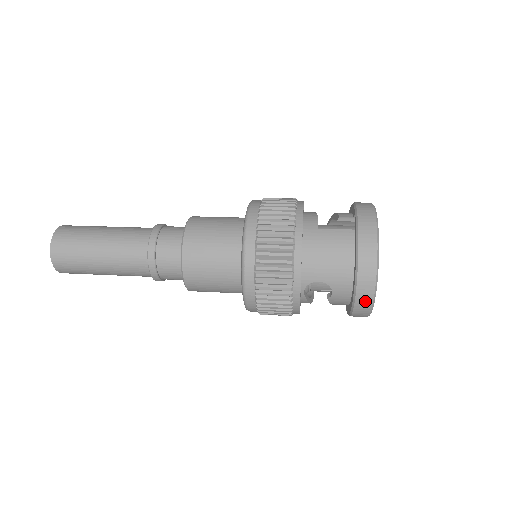
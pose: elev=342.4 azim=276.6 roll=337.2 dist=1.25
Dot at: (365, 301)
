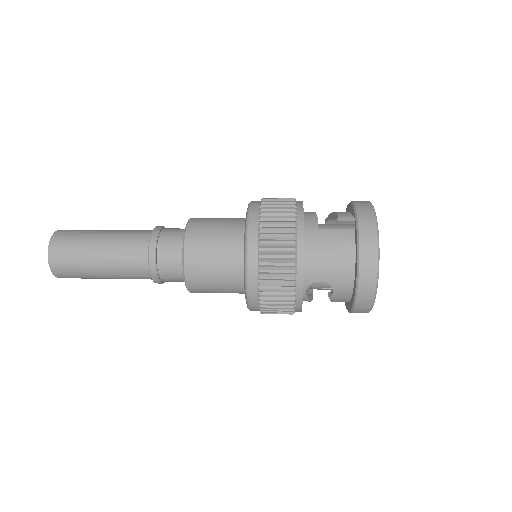
Dot at: (366, 299)
